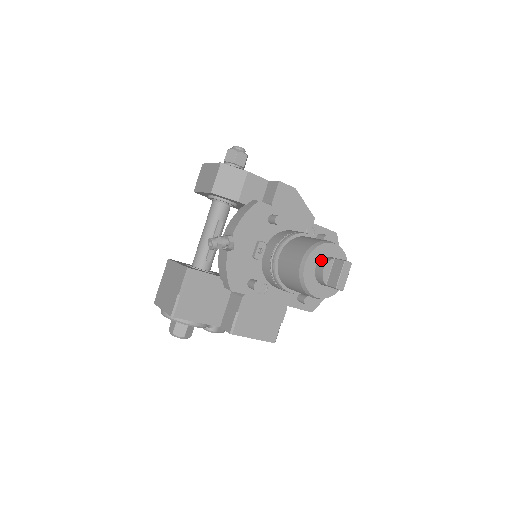
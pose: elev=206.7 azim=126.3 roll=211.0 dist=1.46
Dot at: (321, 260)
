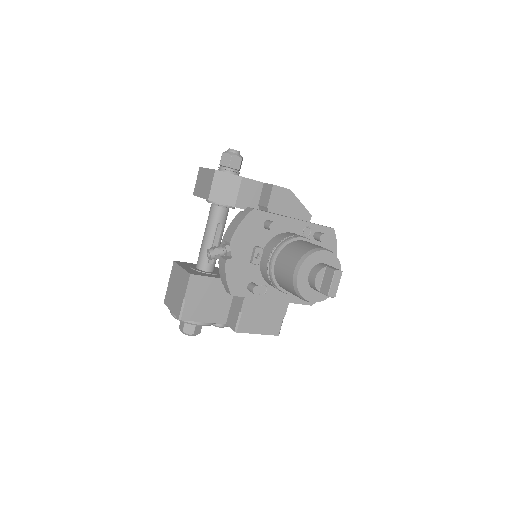
Dot at: (314, 268)
